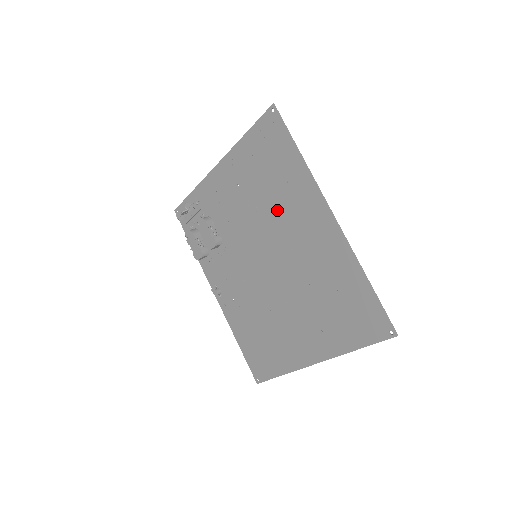
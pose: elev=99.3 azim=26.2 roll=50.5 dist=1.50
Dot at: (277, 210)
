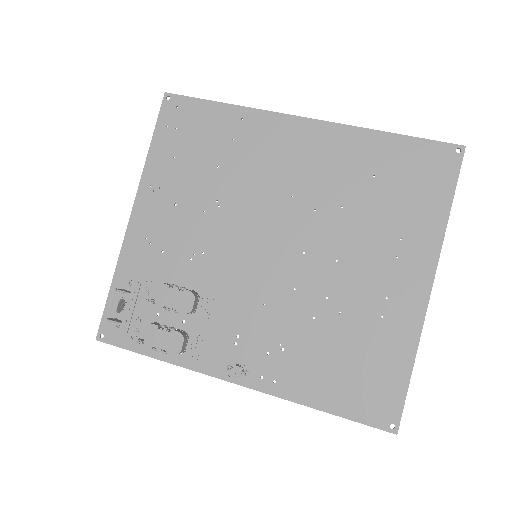
Dot at: (243, 177)
